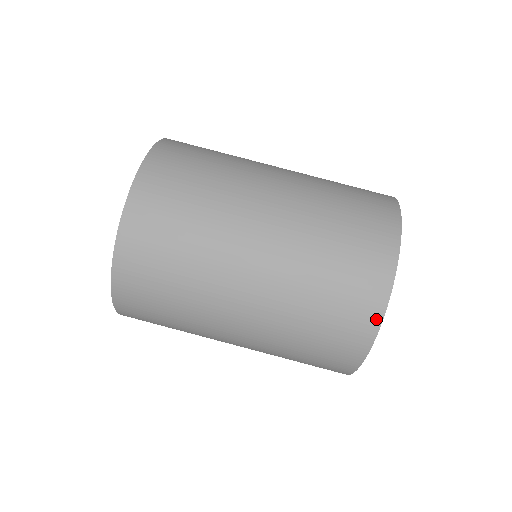
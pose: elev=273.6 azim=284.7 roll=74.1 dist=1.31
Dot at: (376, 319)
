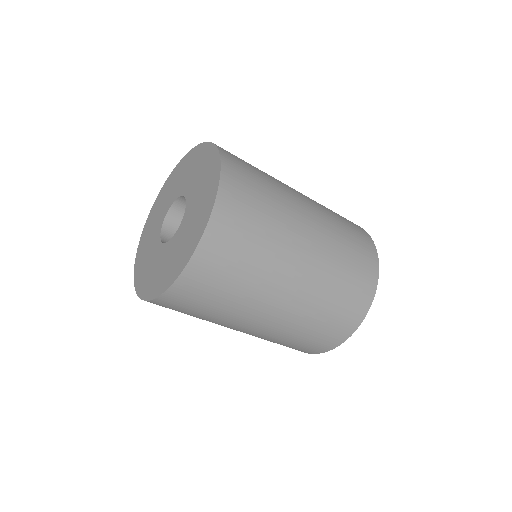
Dot at: (338, 343)
